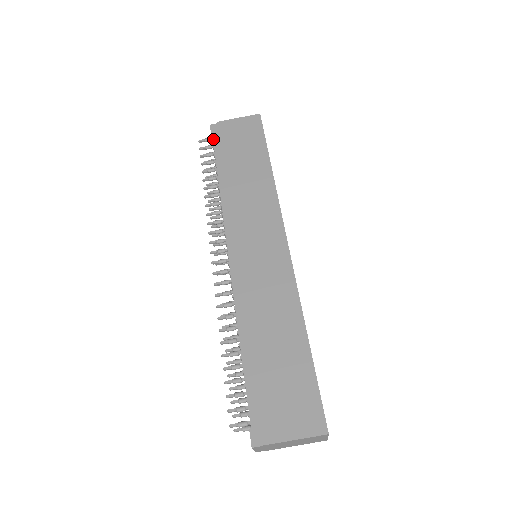
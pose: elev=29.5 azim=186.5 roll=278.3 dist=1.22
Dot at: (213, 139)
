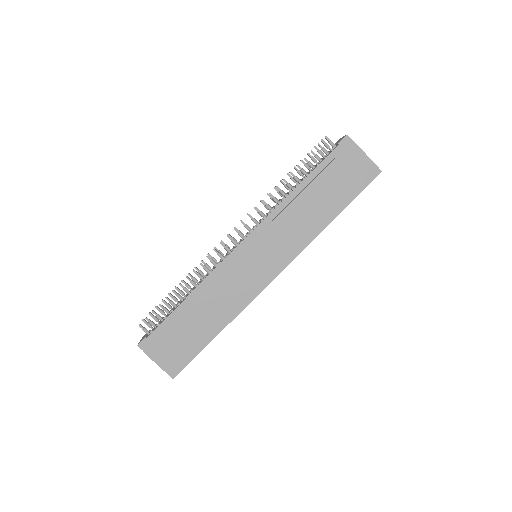
Dot at: (333, 150)
